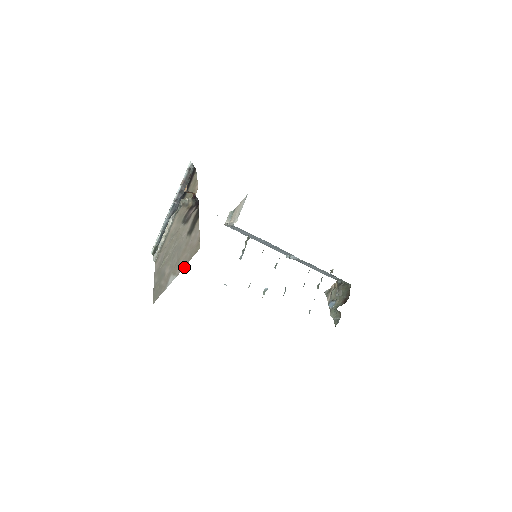
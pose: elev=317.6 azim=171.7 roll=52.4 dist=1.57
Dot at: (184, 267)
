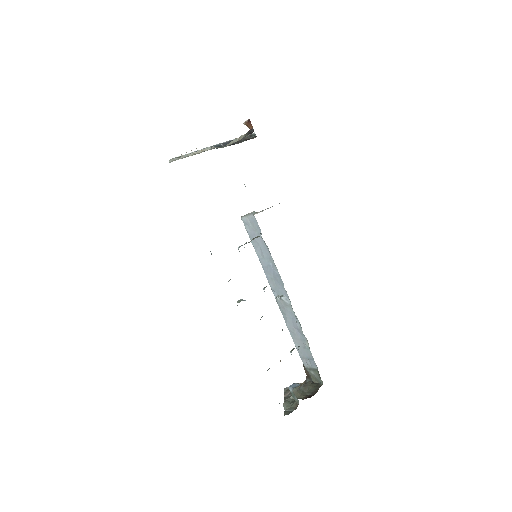
Dot at: occluded
